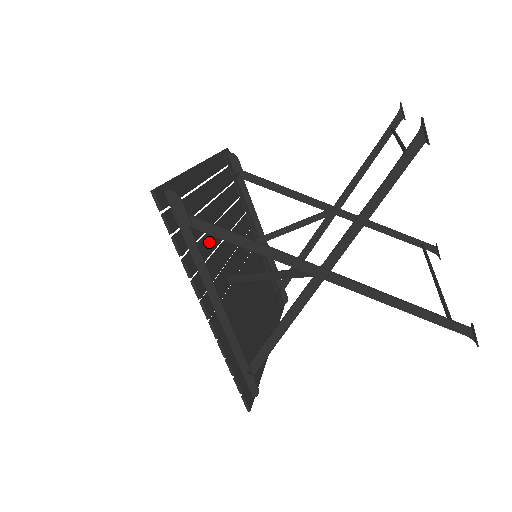
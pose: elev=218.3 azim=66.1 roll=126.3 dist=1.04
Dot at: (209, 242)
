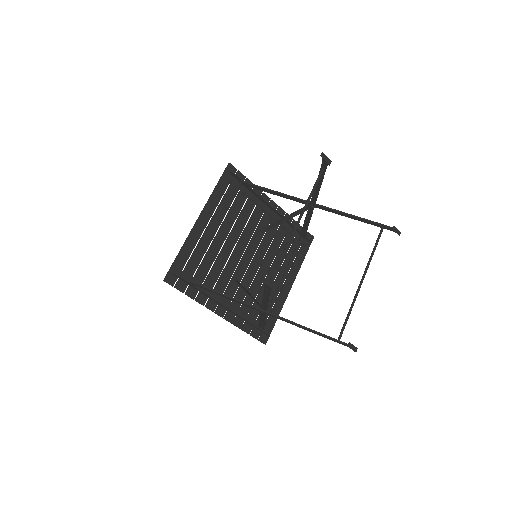
Dot at: (217, 269)
